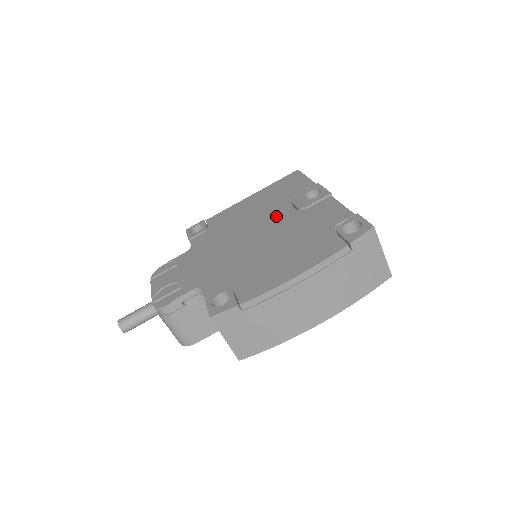
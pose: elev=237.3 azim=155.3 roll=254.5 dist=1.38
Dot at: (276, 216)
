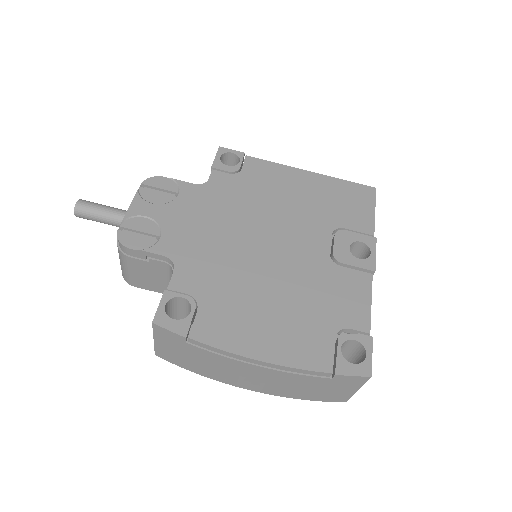
Dot at: (307, 240)
